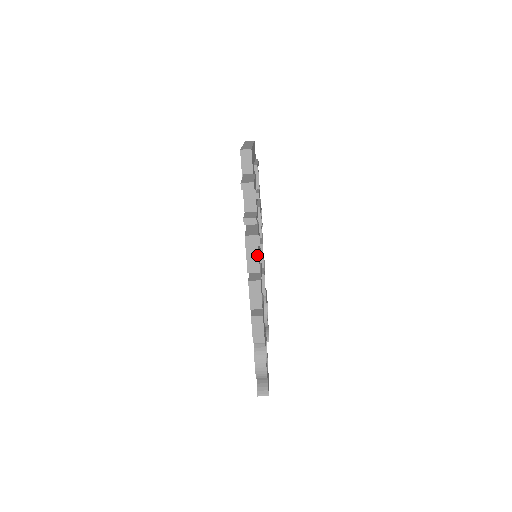
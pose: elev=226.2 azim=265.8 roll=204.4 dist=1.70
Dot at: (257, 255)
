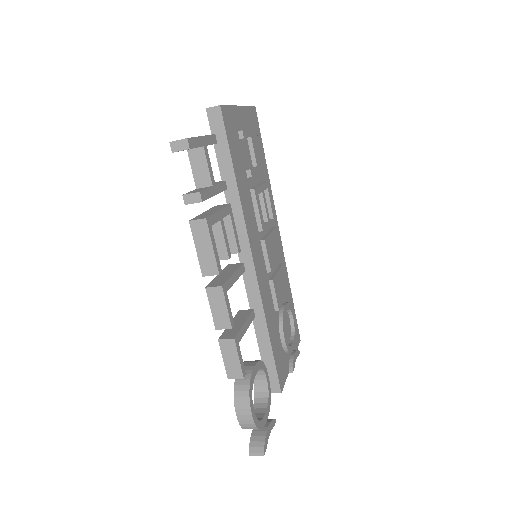
Dot at: (211, 248)
